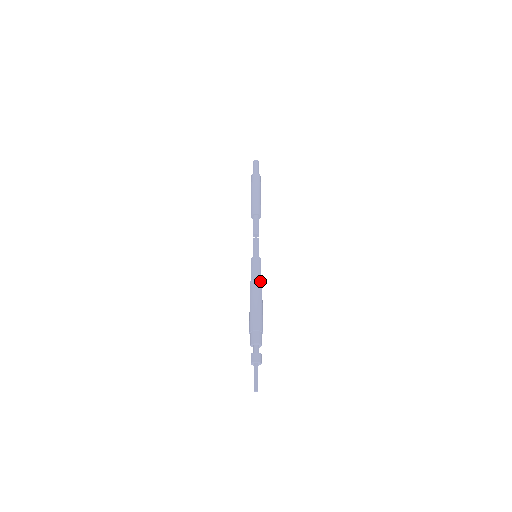
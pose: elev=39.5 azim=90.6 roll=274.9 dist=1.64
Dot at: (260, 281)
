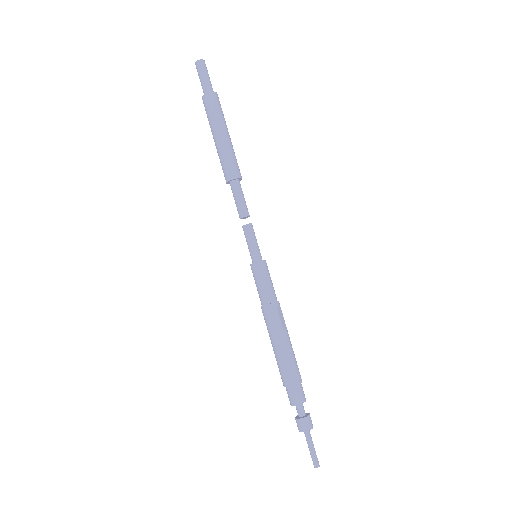
Dot at: (273, 304)
